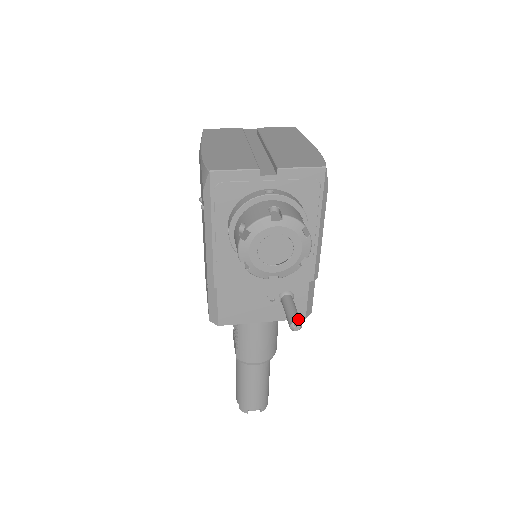
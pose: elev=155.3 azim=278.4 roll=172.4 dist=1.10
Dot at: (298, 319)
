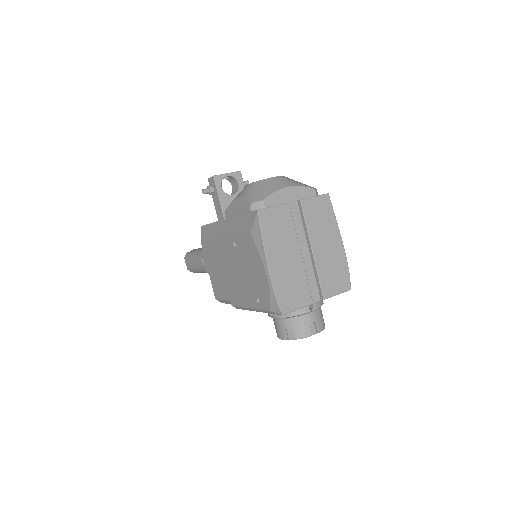
Dot at: occluded
